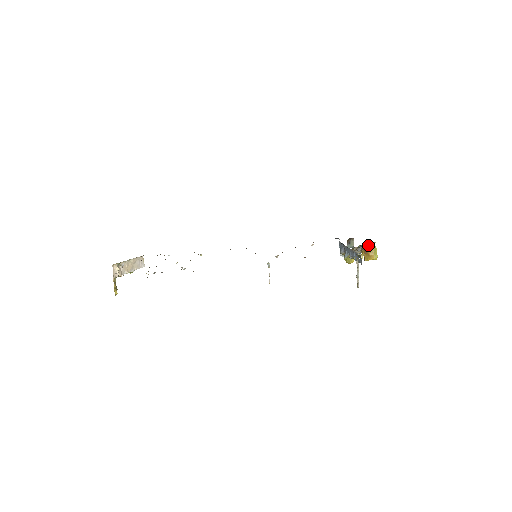
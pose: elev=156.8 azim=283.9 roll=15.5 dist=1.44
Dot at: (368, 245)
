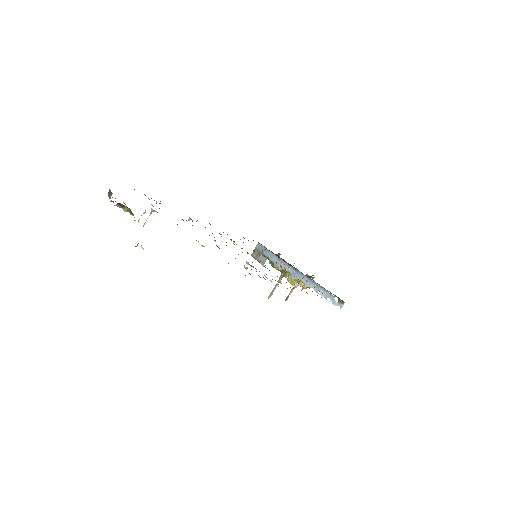
Dot at: (313, 278)
